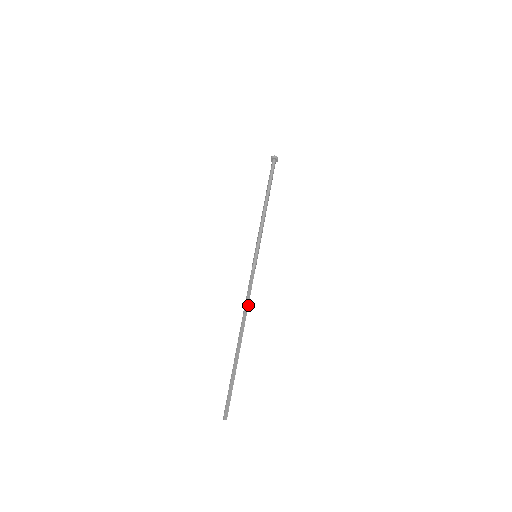
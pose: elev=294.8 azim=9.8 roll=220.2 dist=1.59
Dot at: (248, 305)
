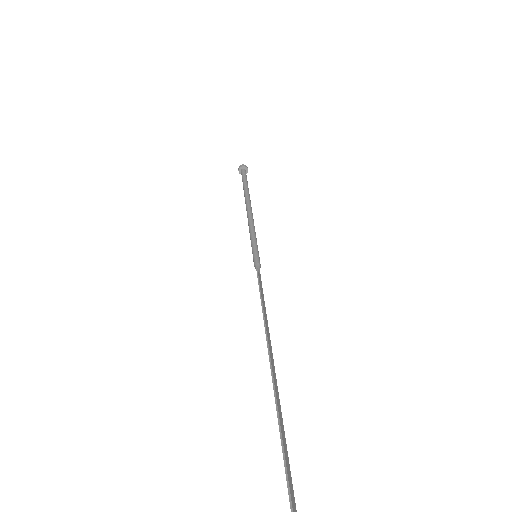
Dot at: (266, 315)
